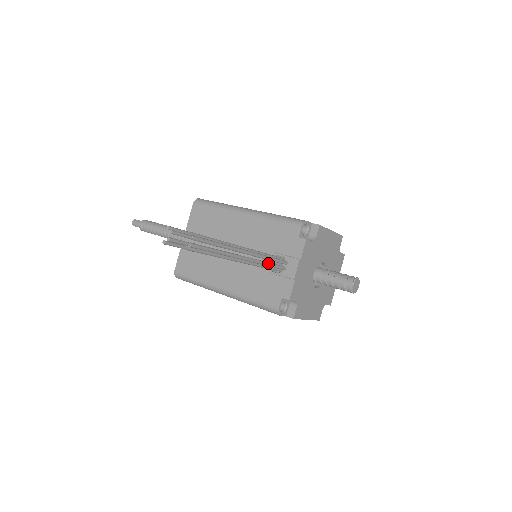
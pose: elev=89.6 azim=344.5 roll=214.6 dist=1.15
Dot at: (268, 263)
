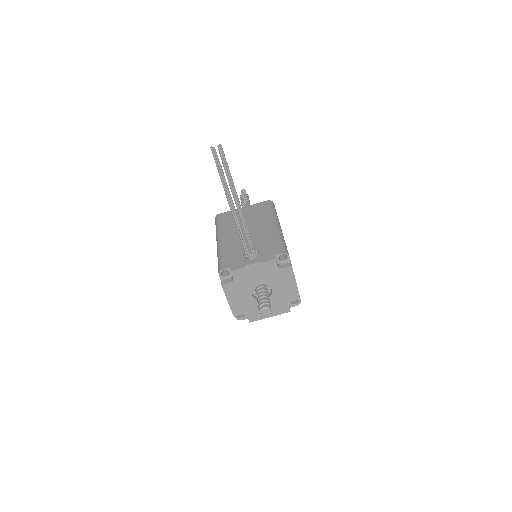
Dot at: (244, 238)
